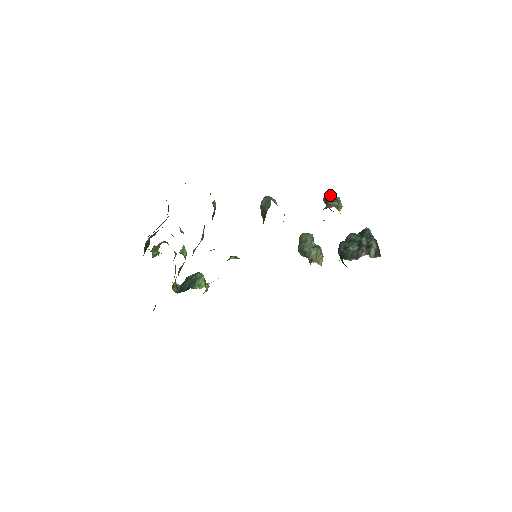
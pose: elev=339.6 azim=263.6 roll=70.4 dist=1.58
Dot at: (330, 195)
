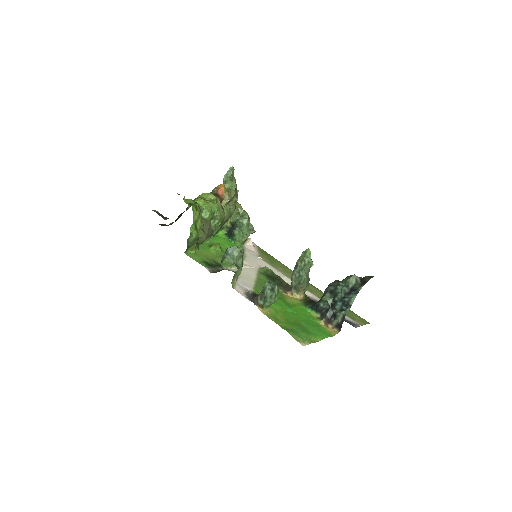
Dot at: (266, 287)
